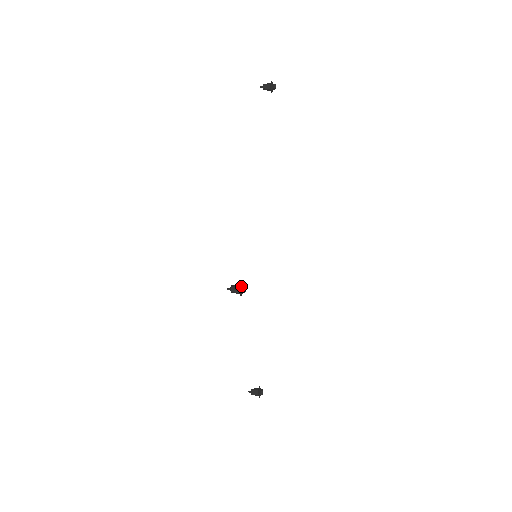
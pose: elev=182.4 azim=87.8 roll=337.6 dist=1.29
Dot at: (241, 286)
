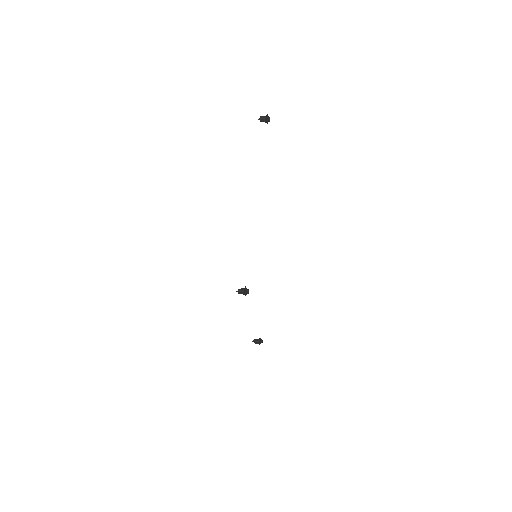
Dot at: (245, 290)
